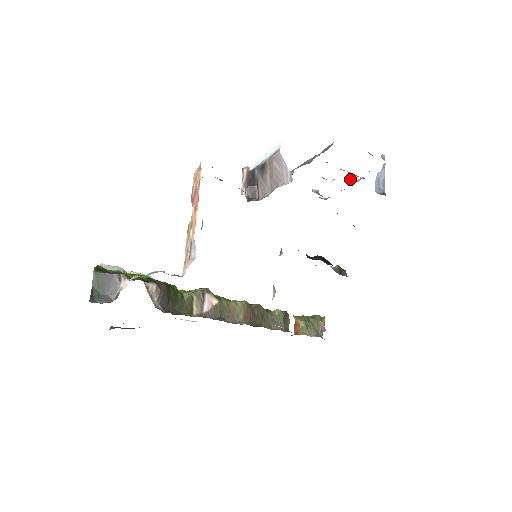
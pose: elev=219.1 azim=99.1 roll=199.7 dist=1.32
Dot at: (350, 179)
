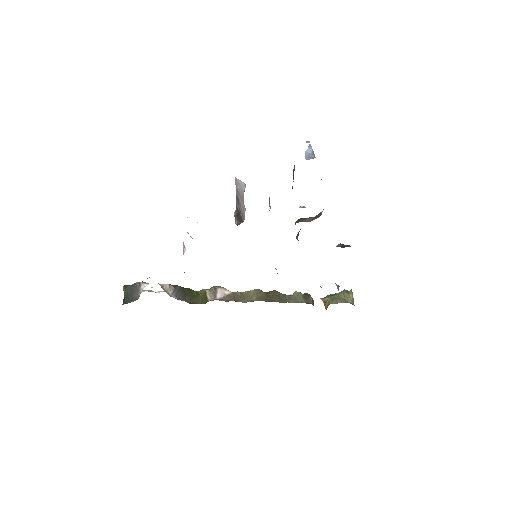
Dot at: occluded
